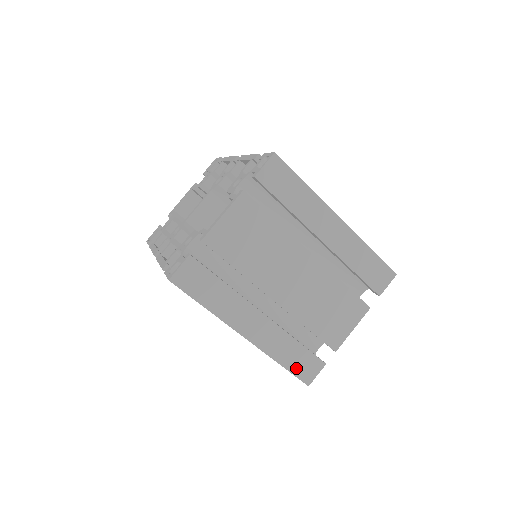
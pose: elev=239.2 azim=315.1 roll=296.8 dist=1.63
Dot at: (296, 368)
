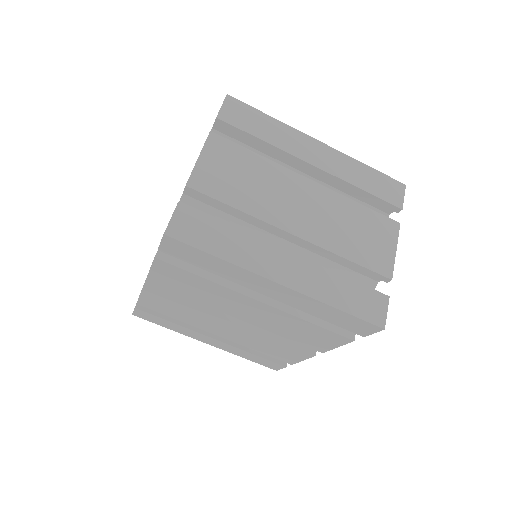
Dot at: (358, 309)
